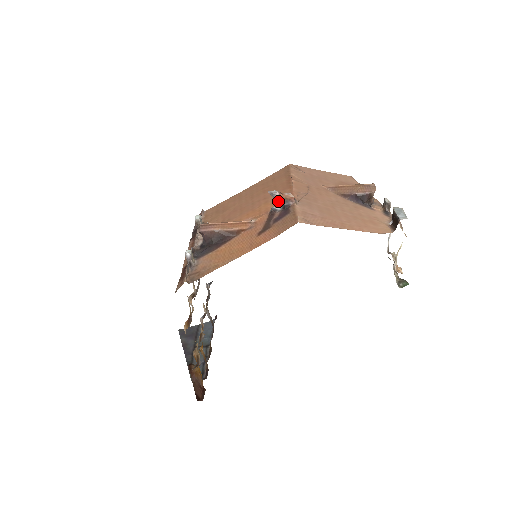
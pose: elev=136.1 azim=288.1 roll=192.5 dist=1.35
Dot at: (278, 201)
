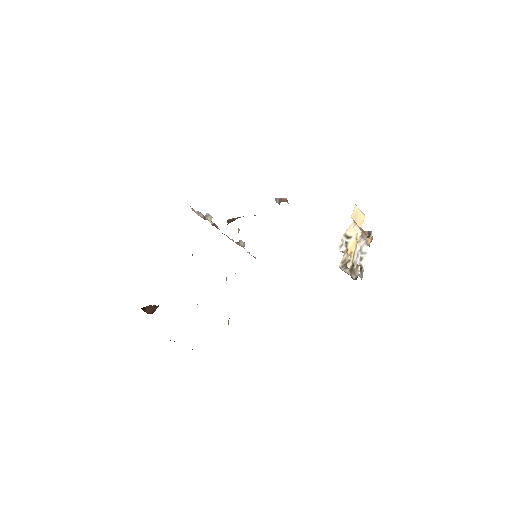
Dot at: occluded
